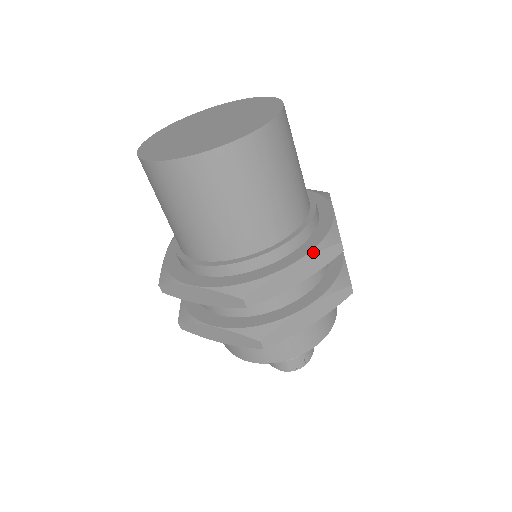
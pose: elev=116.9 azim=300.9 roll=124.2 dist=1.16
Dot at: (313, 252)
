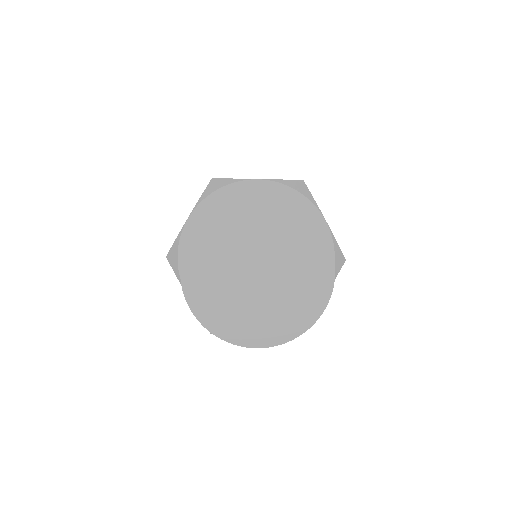
Dot at: occluded
